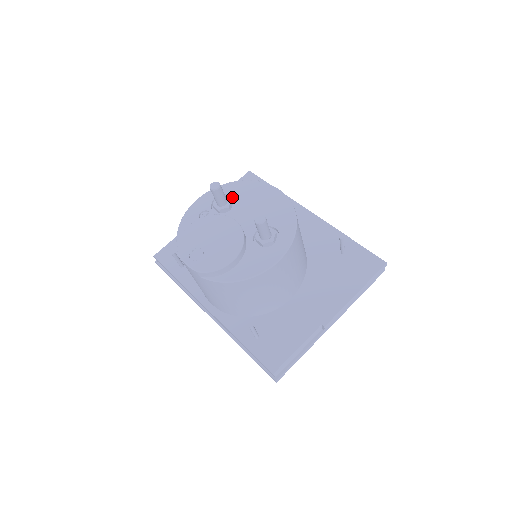
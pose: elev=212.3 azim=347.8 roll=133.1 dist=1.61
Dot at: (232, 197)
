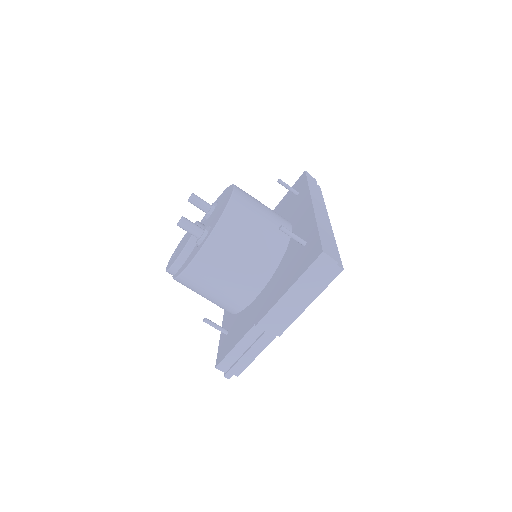
Dot at: occluded
